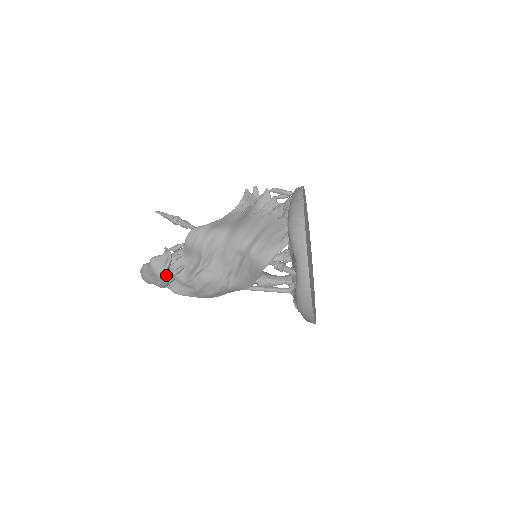
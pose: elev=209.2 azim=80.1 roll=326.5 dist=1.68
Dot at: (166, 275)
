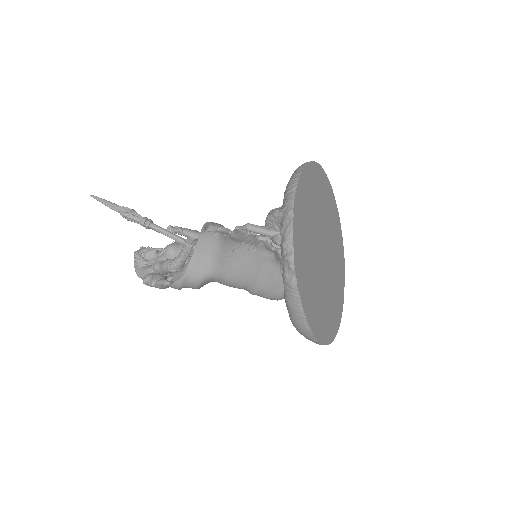
Dot at: occluded
